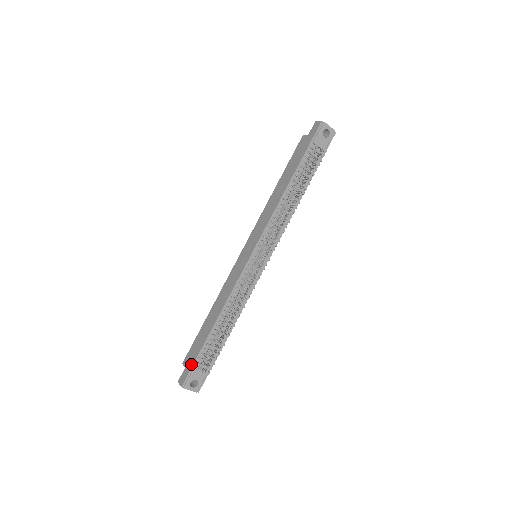
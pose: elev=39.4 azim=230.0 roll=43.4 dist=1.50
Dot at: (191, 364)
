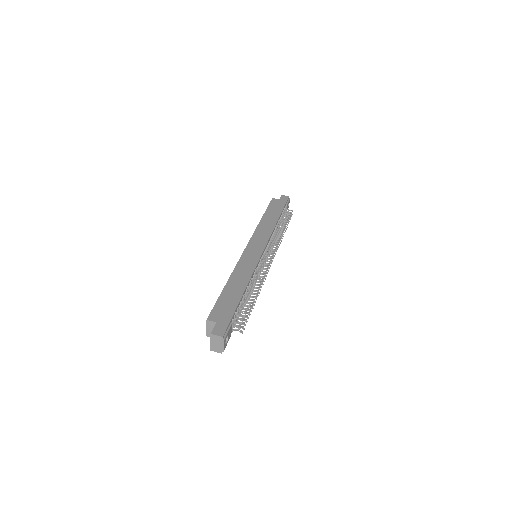
Dot at: (228, 318)
